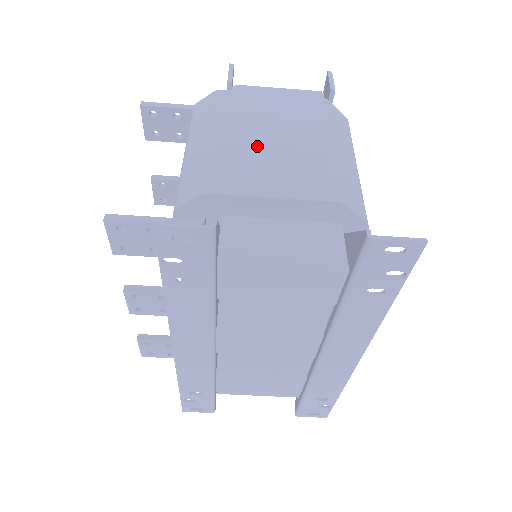
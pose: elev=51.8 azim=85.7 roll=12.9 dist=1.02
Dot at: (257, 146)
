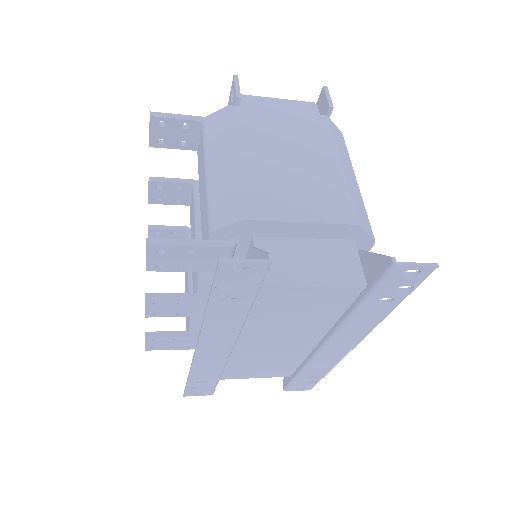
Dot at: (278, 169)
